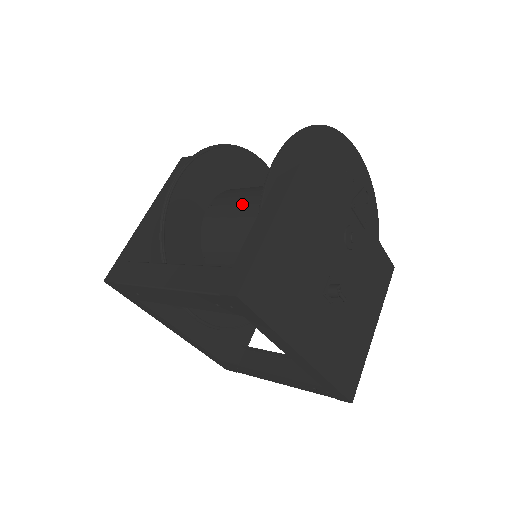
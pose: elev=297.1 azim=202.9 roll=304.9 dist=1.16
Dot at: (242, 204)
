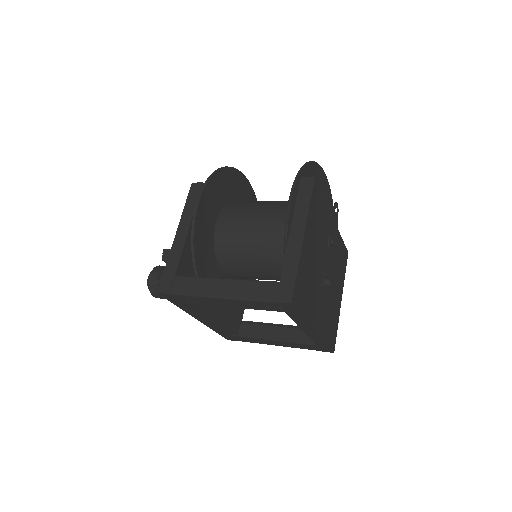
Dot at: (249, 221)
